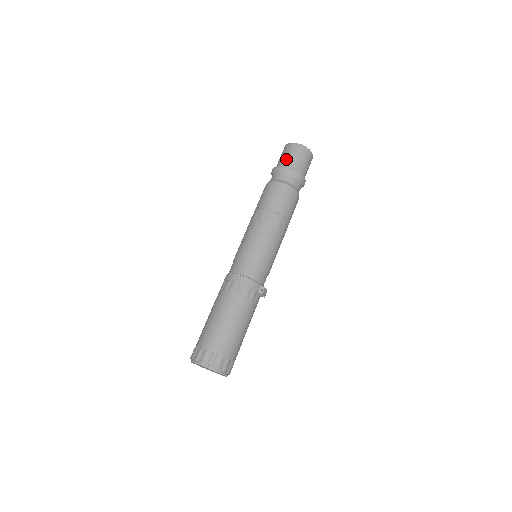
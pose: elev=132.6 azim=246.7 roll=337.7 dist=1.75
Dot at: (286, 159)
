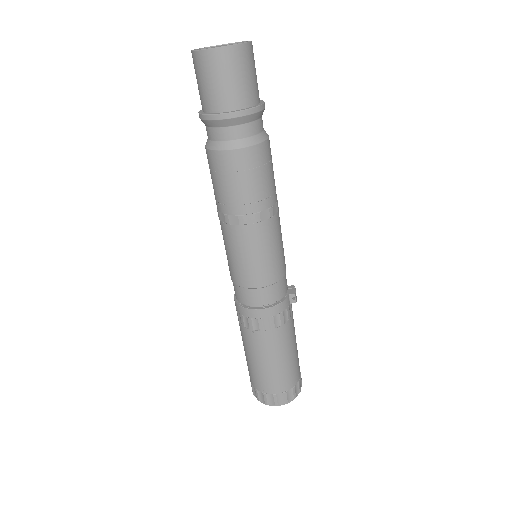
Dot at: (219, 93)
